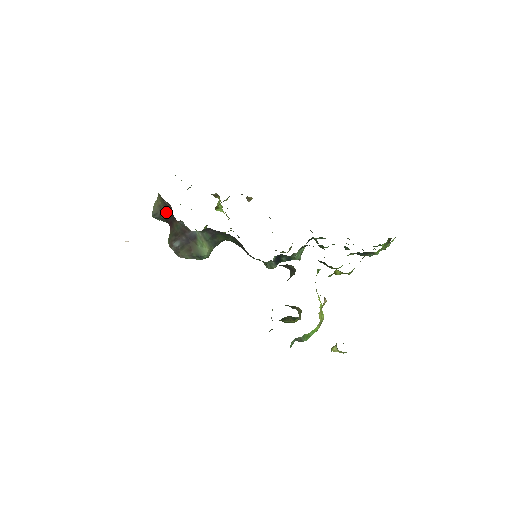
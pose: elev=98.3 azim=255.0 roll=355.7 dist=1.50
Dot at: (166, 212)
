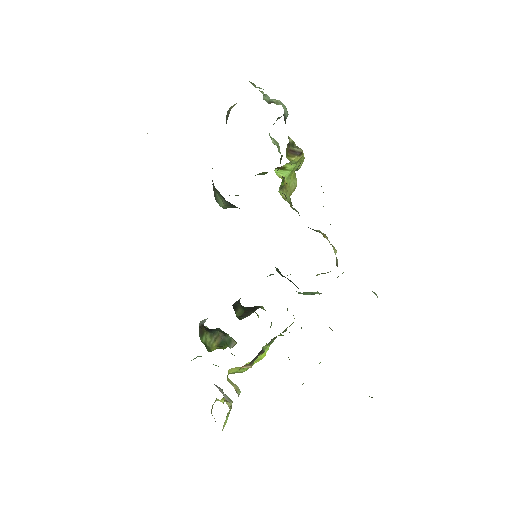
Dot at: occluded
